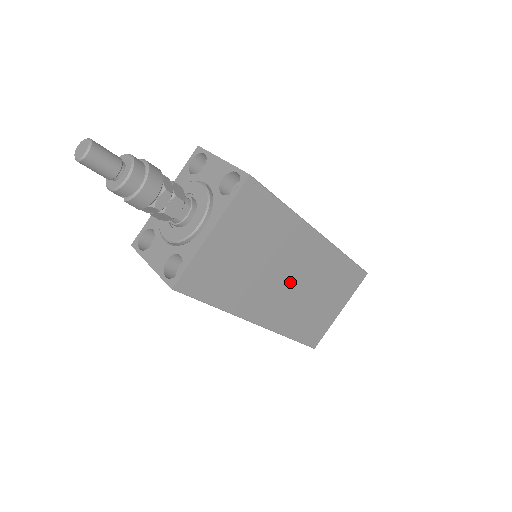
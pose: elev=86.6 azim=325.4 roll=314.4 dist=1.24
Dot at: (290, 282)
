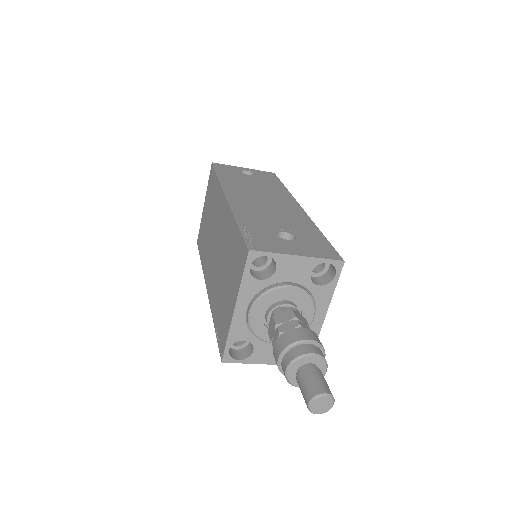
Dot at: occluded
